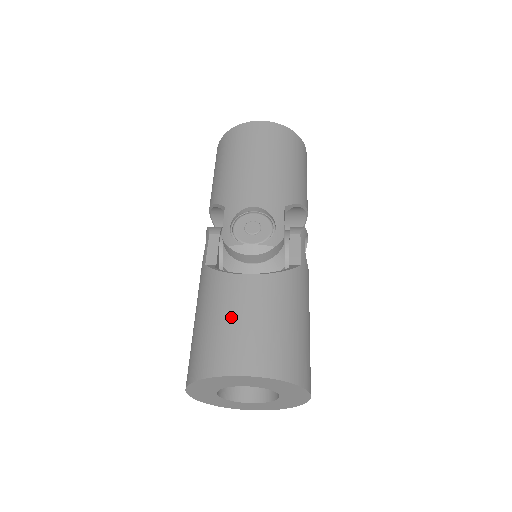
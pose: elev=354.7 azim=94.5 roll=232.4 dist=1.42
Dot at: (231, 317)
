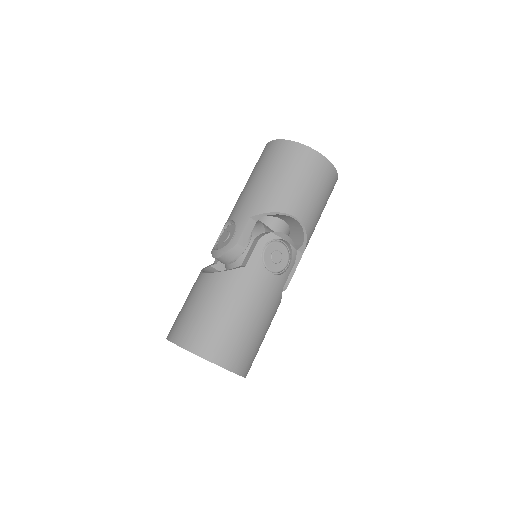
Dot at: (185, 302)
